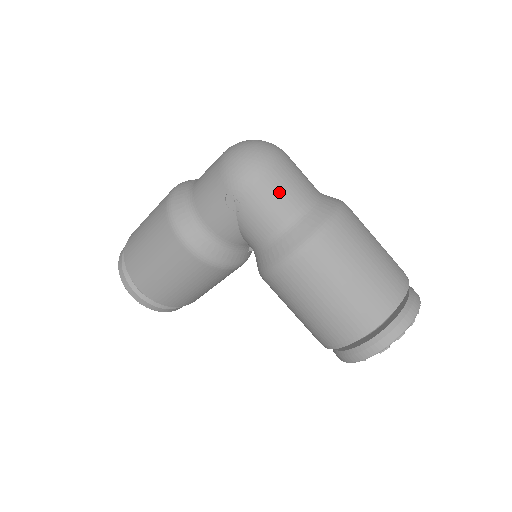
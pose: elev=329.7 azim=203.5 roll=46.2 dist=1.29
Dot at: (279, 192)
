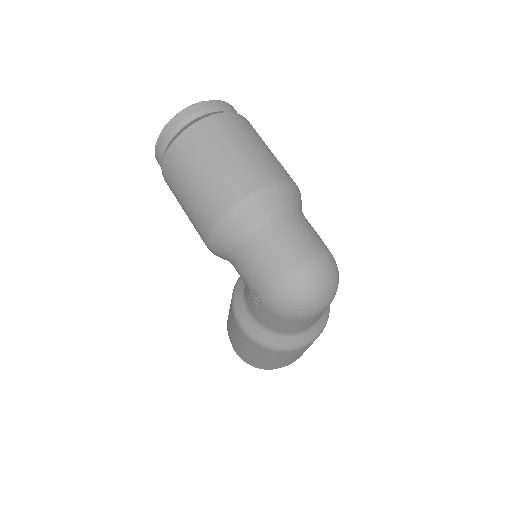
Dot at: (284, 325)
